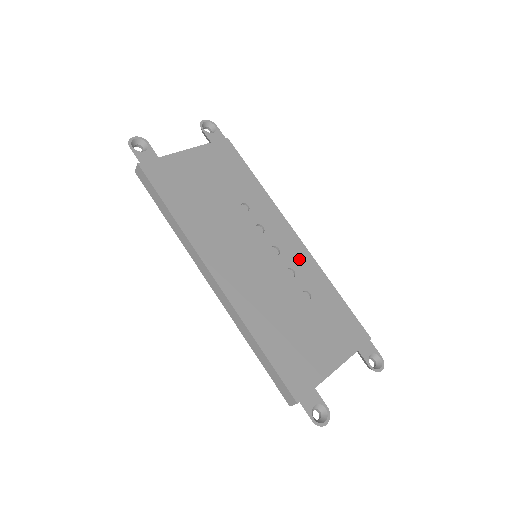
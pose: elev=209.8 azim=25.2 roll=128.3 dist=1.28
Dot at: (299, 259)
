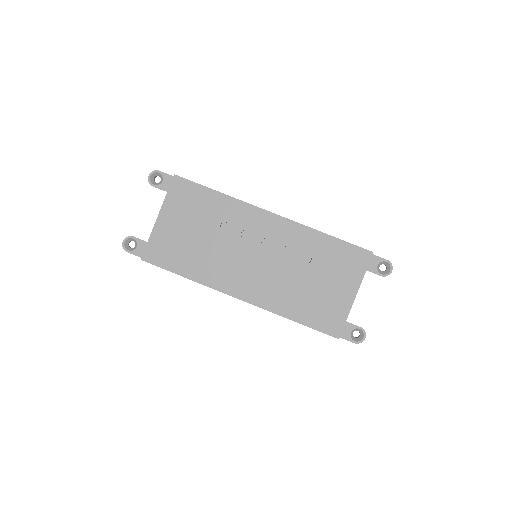
Dot at: (286, 233)
